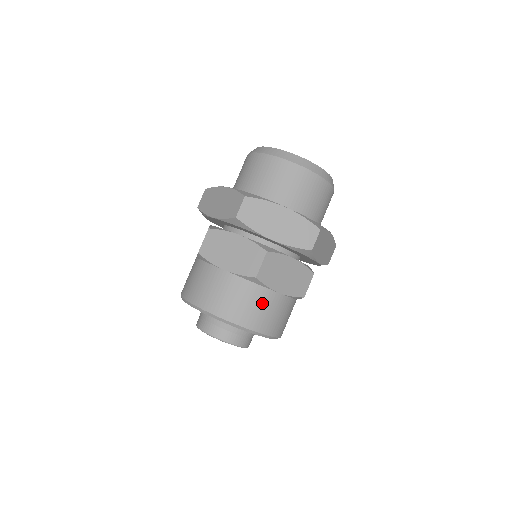
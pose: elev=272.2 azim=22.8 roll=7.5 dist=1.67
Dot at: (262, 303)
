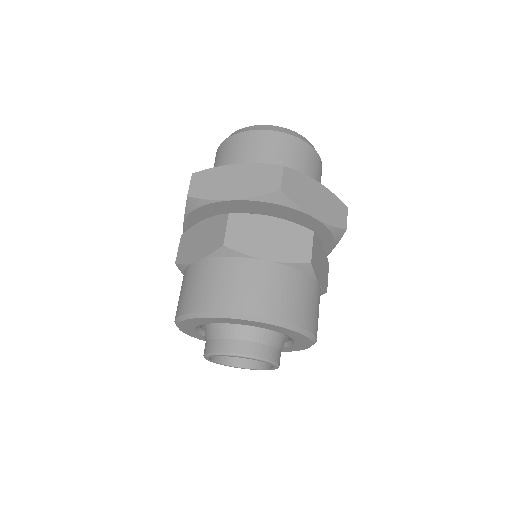
Dot at: (312, 297)
